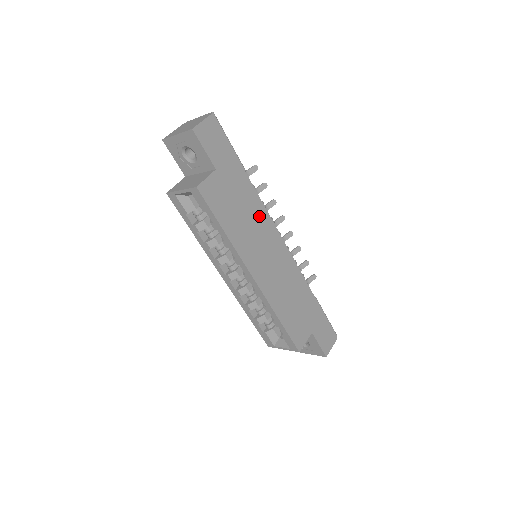
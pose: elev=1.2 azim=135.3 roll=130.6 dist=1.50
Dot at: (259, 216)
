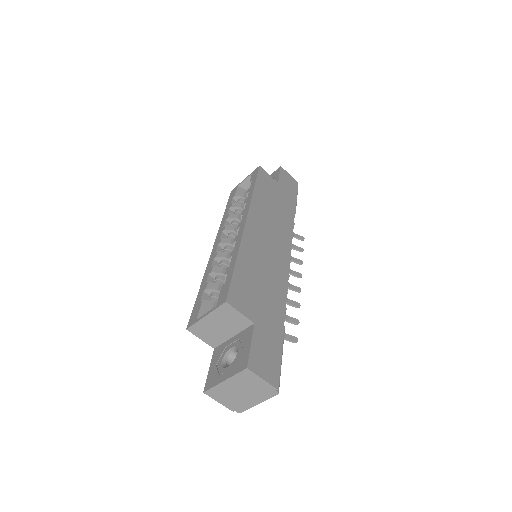
Dot at: (284, 225)
